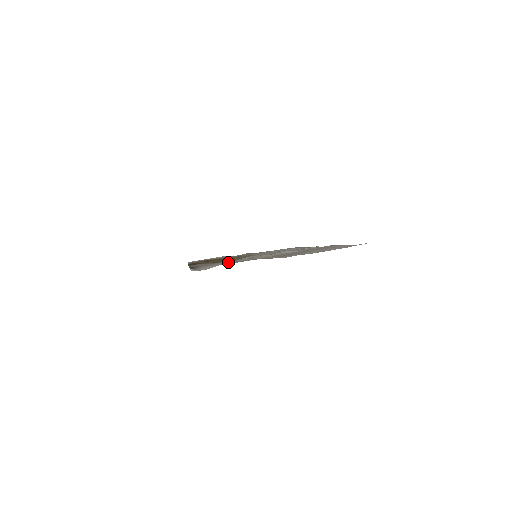
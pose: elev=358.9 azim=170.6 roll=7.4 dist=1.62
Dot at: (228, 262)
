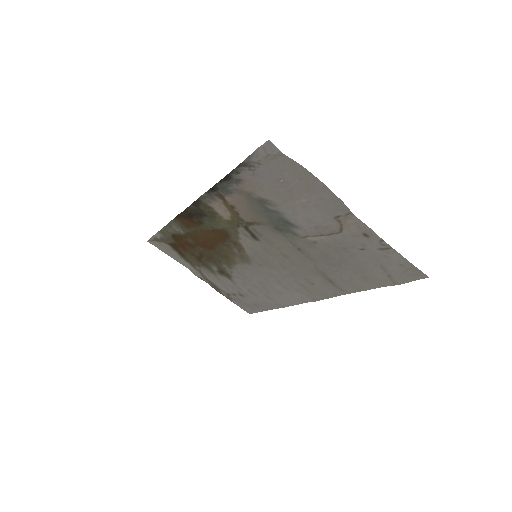
Dot at: (278, 193)
